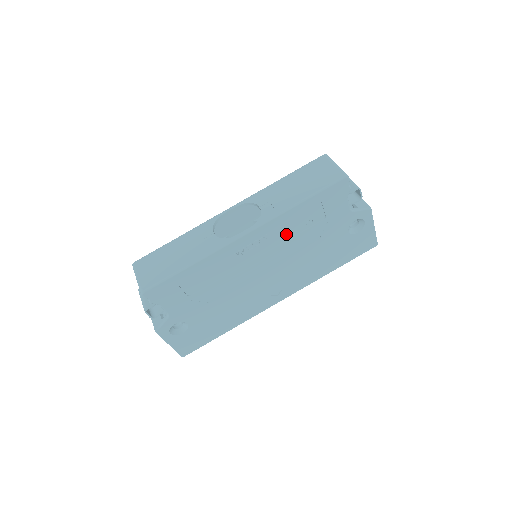
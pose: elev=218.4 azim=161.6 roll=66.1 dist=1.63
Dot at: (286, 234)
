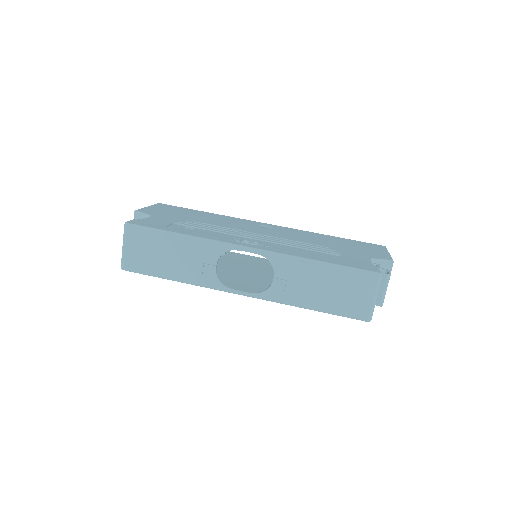
Dot at: occluded
